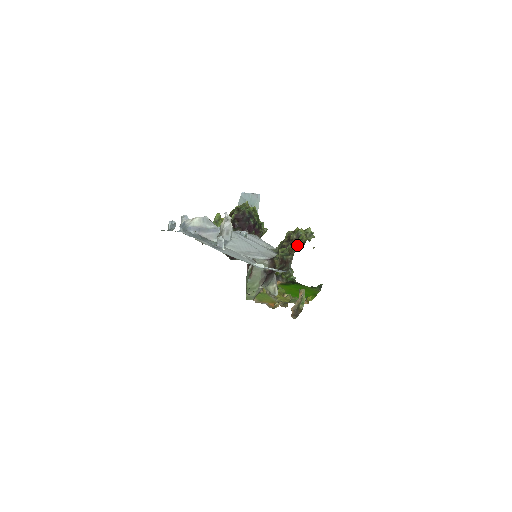
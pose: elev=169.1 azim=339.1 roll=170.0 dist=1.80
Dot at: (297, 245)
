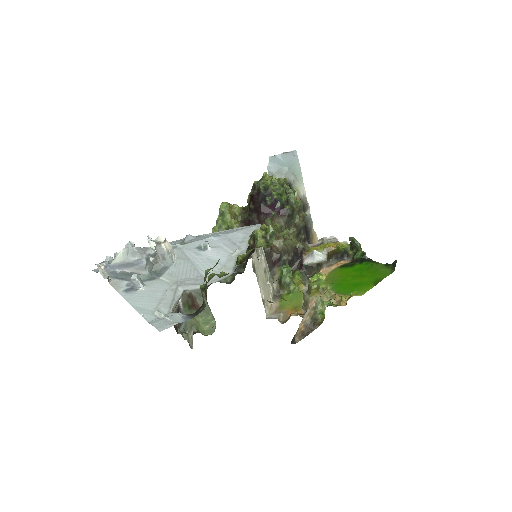
Dot at: (237, 262)
